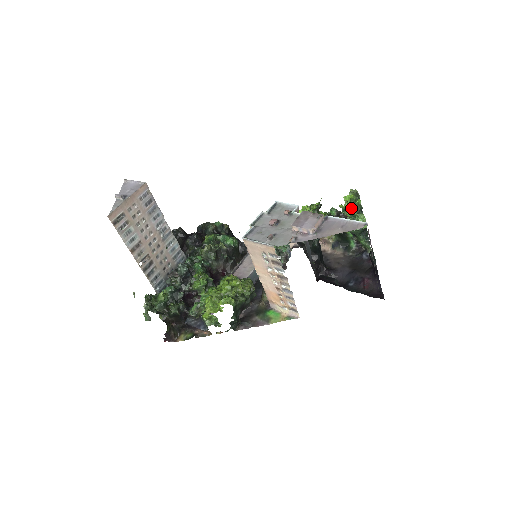
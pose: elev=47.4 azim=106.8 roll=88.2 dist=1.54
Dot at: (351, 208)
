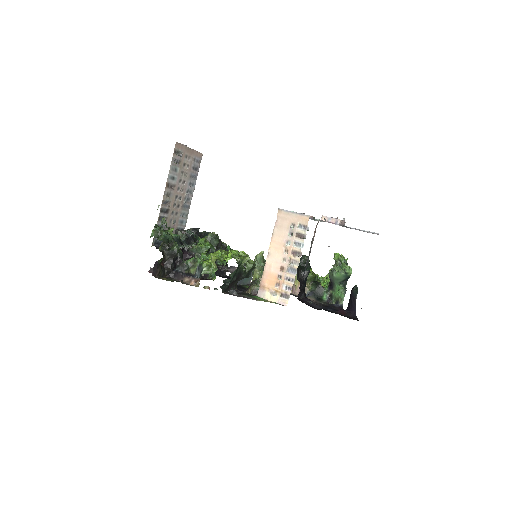
Dot at: (342, 258)
